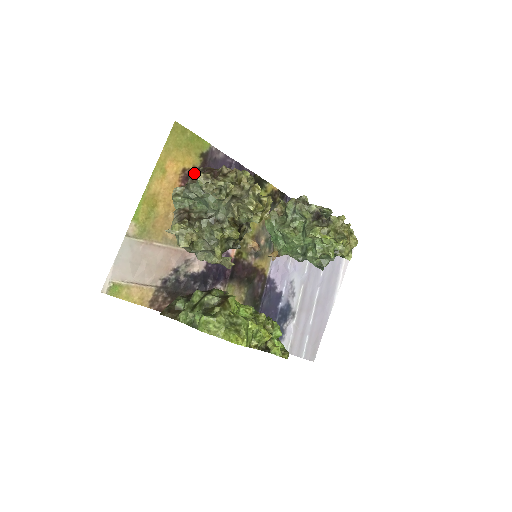
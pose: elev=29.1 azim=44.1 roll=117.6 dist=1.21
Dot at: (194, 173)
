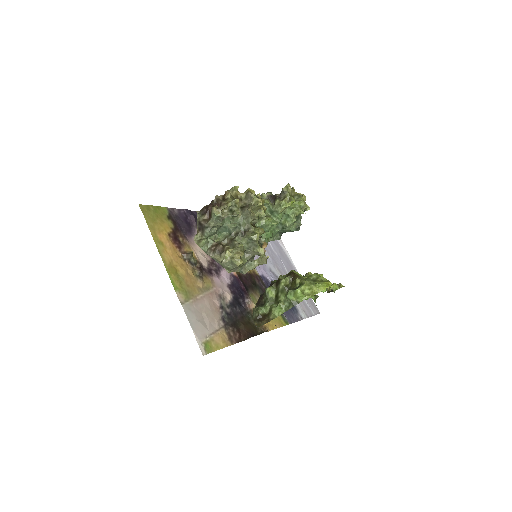
Dot at: (199, 217)
